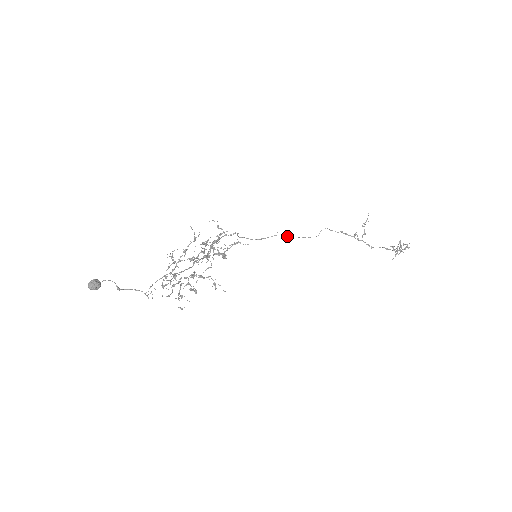
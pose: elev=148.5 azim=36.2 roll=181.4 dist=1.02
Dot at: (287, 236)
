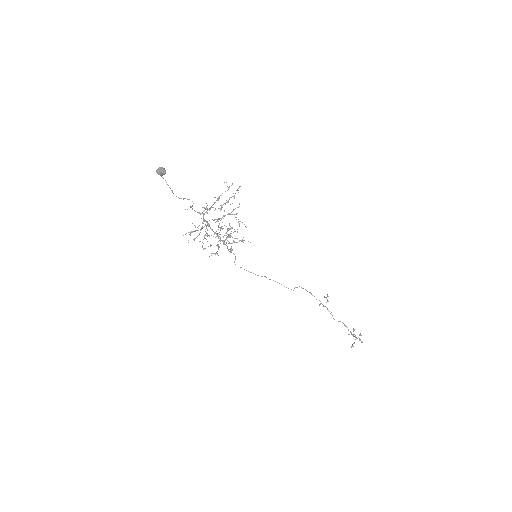
Dot at: (270, 279)
